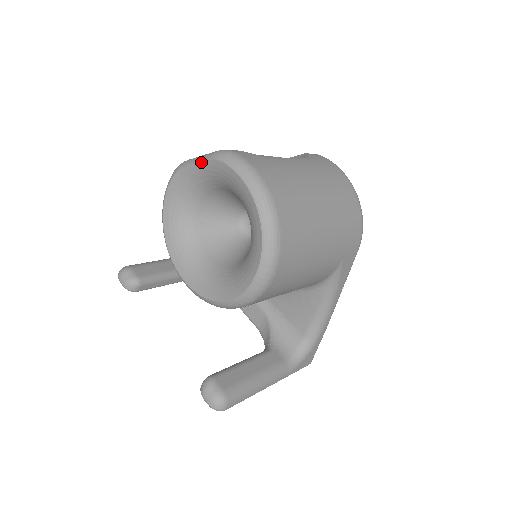
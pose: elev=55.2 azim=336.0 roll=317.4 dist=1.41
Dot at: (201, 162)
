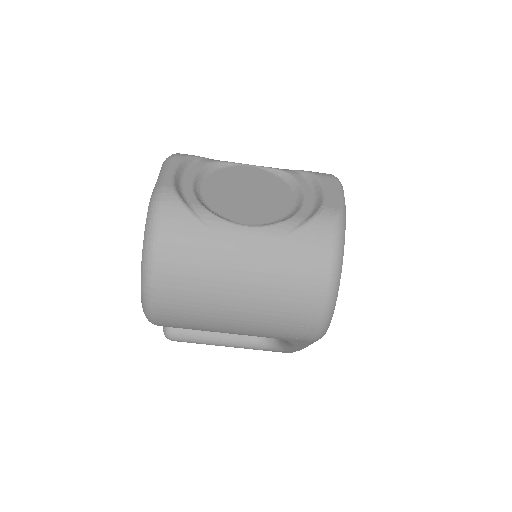
Dot at: (157, 182)
